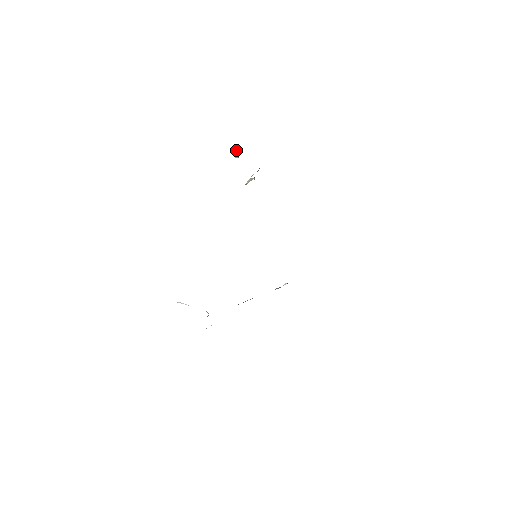
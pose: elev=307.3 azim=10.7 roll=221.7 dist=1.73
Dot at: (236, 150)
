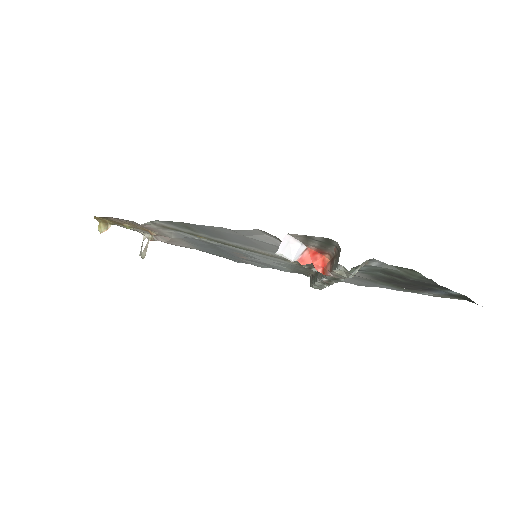
Dot at: (100, 224)
